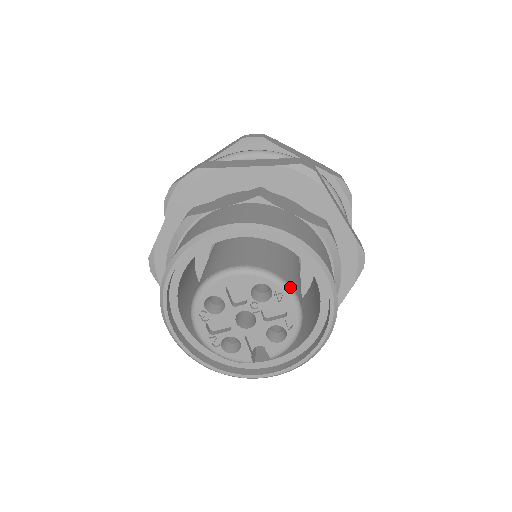
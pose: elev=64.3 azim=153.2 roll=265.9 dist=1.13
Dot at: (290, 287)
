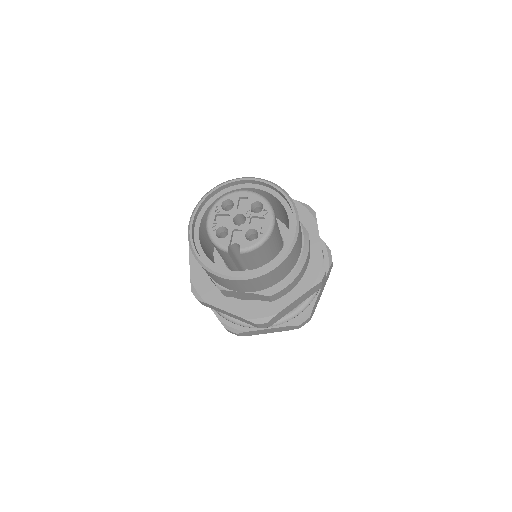
Dot at: occluded
